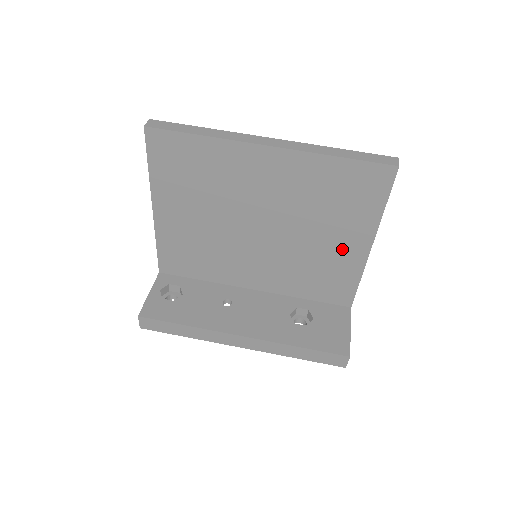
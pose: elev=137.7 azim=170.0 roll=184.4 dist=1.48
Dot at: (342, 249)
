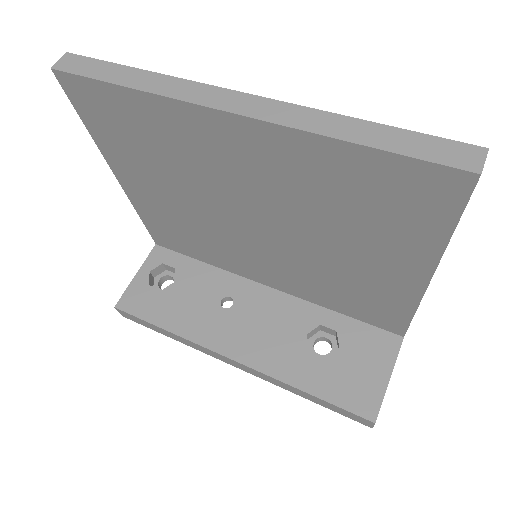
Dot at: (381, 273)
